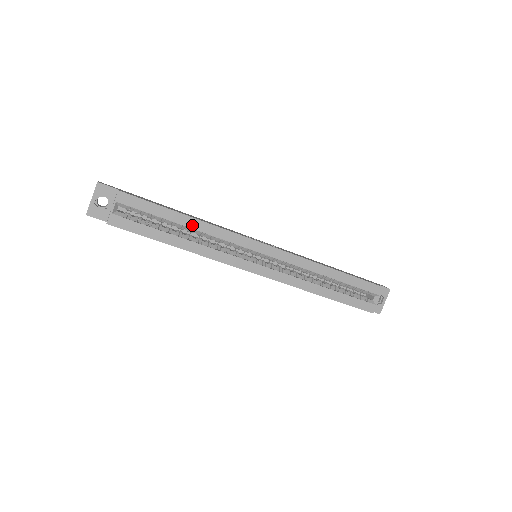
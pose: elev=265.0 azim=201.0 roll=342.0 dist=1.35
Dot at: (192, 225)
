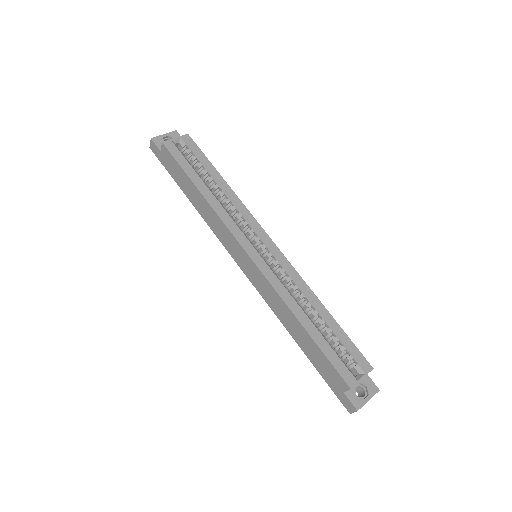
Dot at: (222, 186)
